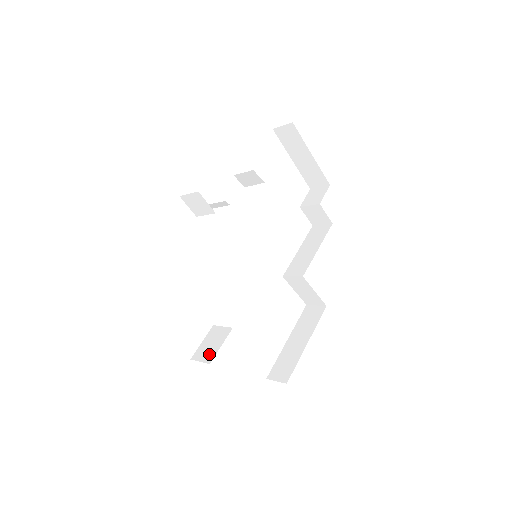
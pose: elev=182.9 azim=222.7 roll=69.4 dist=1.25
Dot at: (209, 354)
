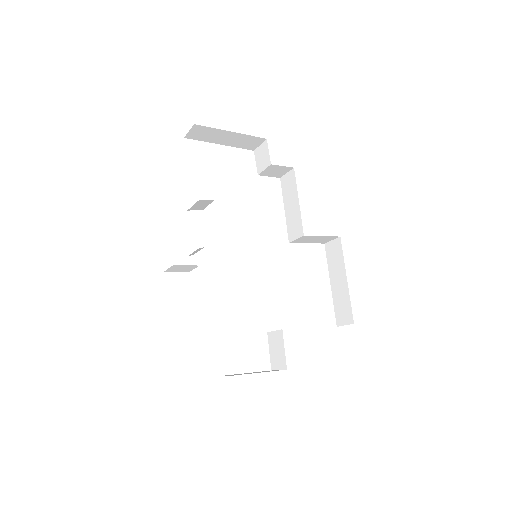
Dot at: (281, 361)
